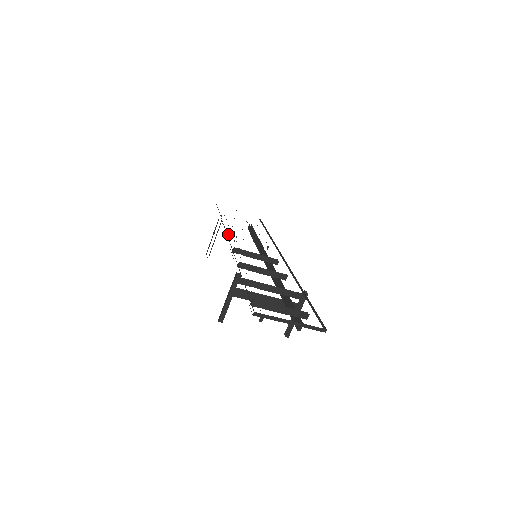
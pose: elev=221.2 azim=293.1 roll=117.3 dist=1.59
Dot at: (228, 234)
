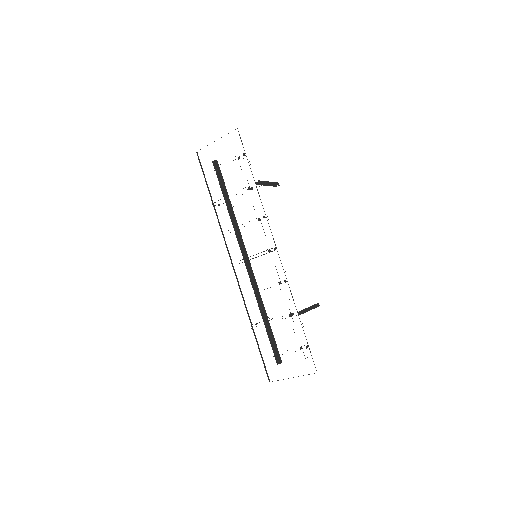
Dot at: (228, 201)
